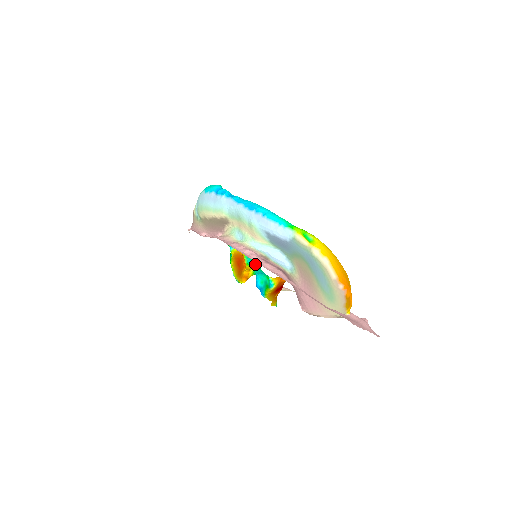
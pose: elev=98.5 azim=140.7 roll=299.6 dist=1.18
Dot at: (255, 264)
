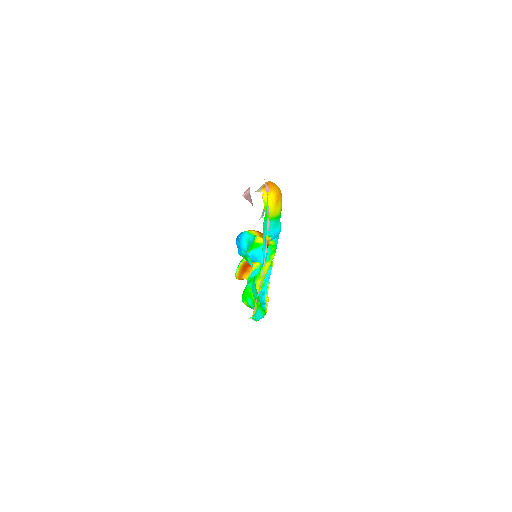
Dot at: occluded
